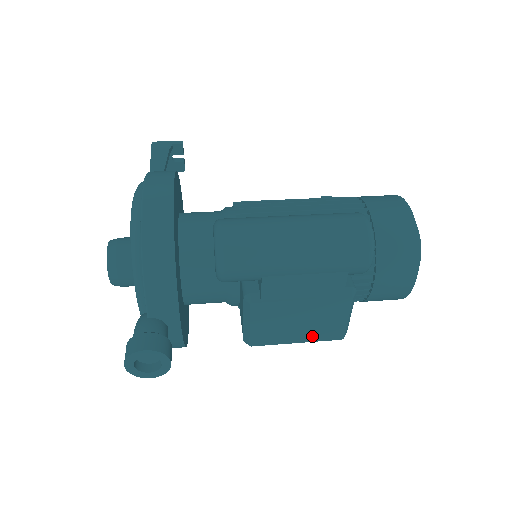
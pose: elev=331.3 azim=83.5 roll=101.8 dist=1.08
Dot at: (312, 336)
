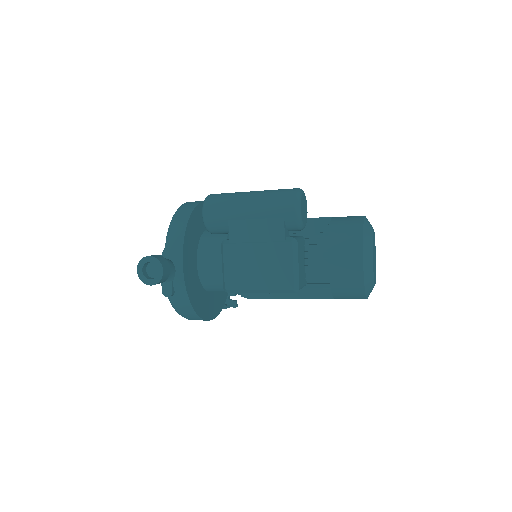
Dot at: (269, 283)
